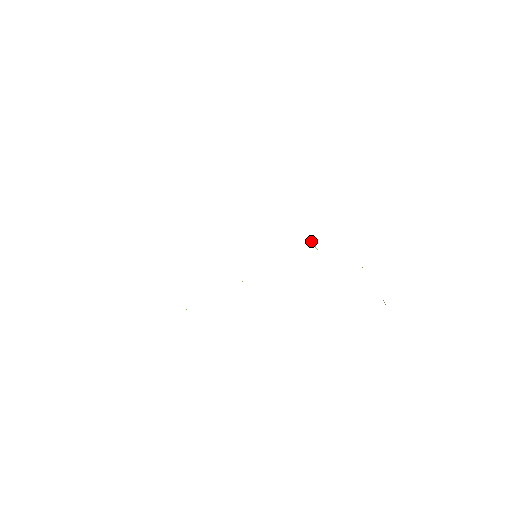
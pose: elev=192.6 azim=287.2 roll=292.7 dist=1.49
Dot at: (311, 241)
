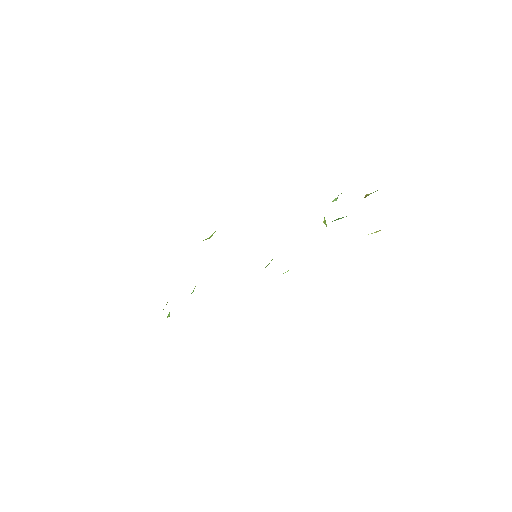
Dot at: (324, 219)
